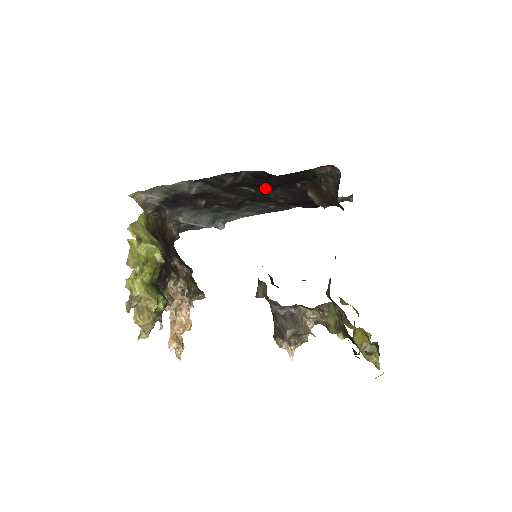
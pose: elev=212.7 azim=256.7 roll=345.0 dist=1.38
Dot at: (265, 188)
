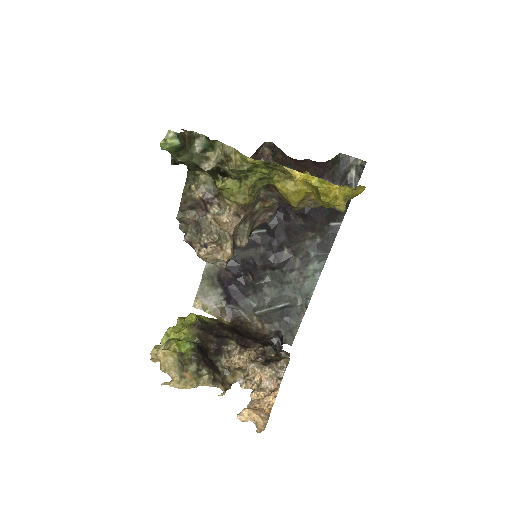
Dot at: occluded
